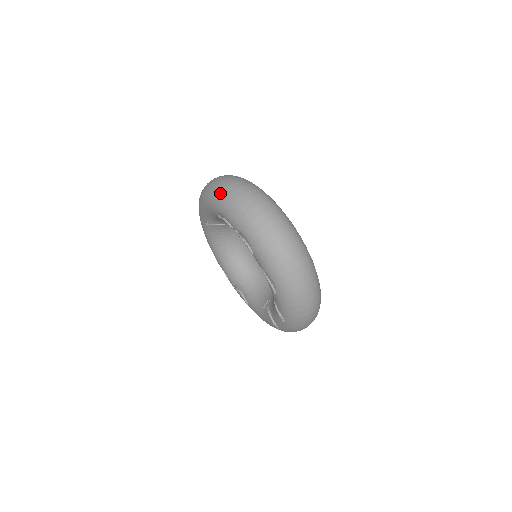
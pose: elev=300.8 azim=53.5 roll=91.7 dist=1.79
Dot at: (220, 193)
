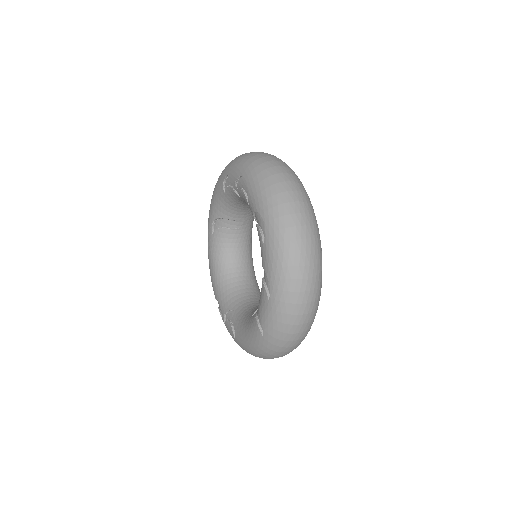
Dot at: (231, 161)
